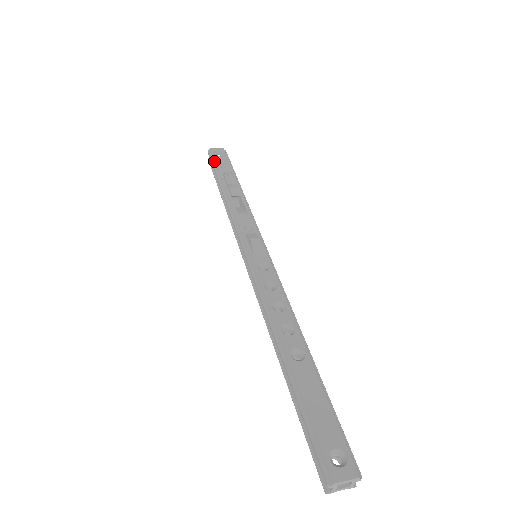
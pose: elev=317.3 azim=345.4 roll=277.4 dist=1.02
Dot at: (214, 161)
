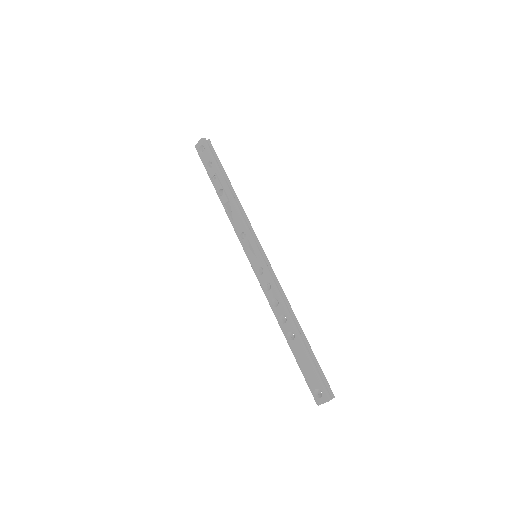
Dot at: (202, 162)
